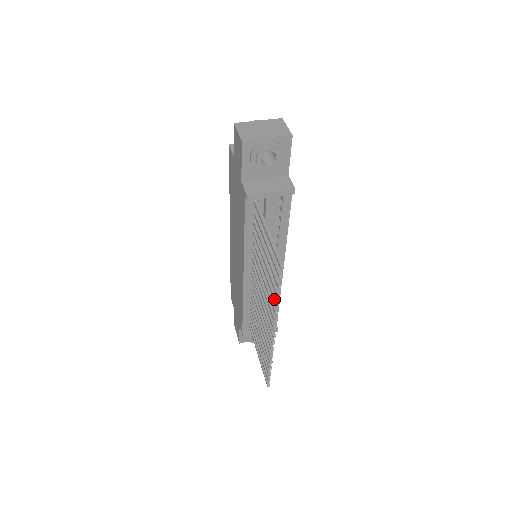
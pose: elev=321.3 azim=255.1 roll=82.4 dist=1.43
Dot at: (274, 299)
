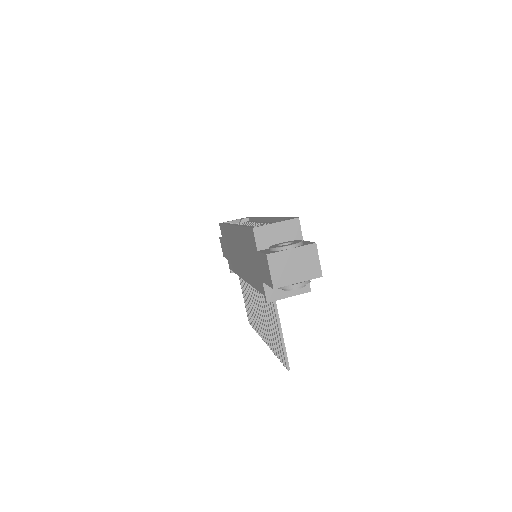
Dot at: (274, 351)
